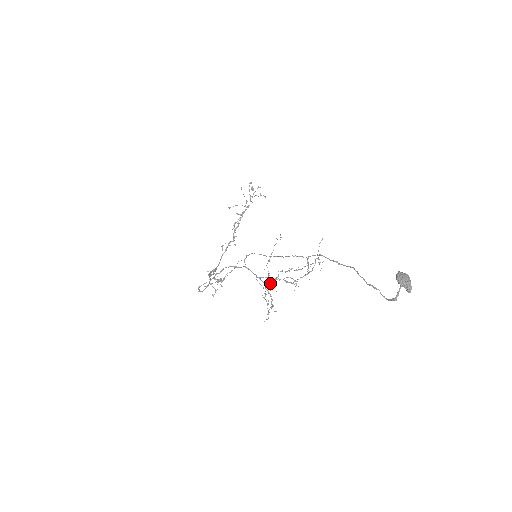
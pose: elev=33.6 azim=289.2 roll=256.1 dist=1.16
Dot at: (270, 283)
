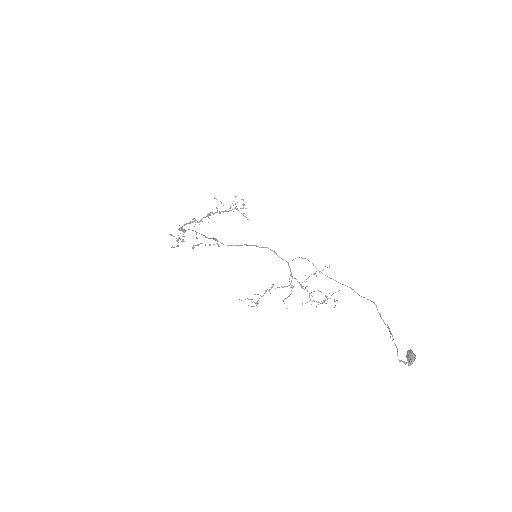
Dot at: occluded
